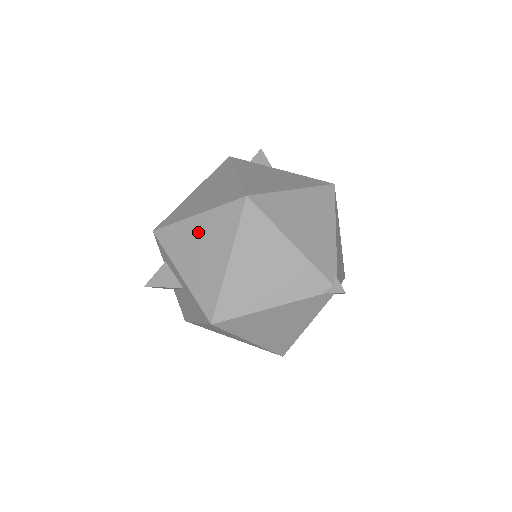
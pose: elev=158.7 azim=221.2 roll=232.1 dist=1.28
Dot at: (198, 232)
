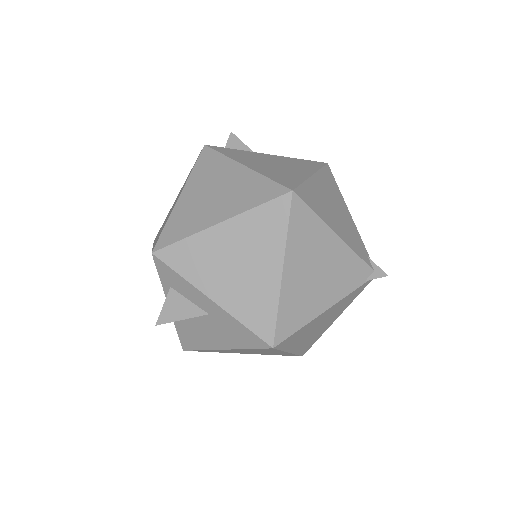
Dot at: (228, 243)
